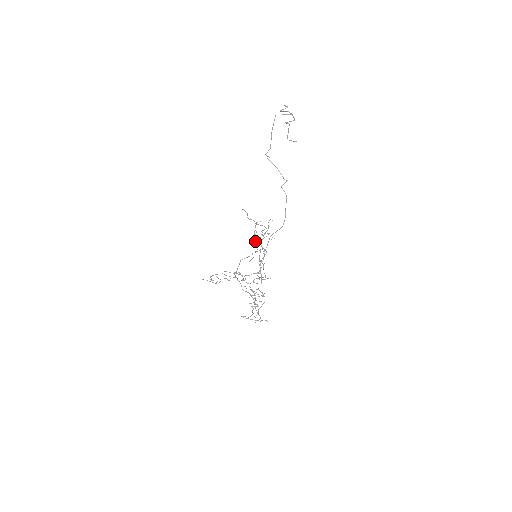
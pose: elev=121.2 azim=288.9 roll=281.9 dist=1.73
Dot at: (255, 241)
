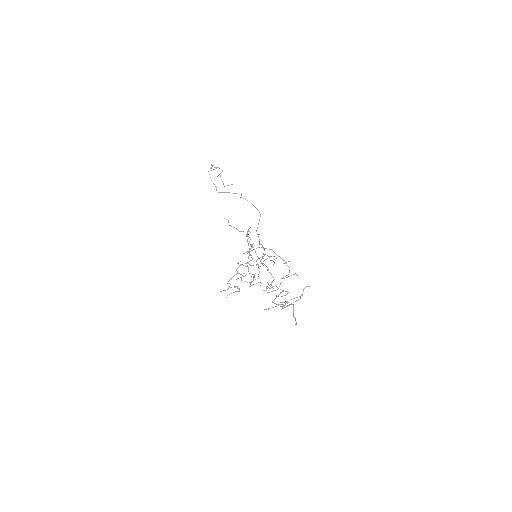
Dot at: occluded
